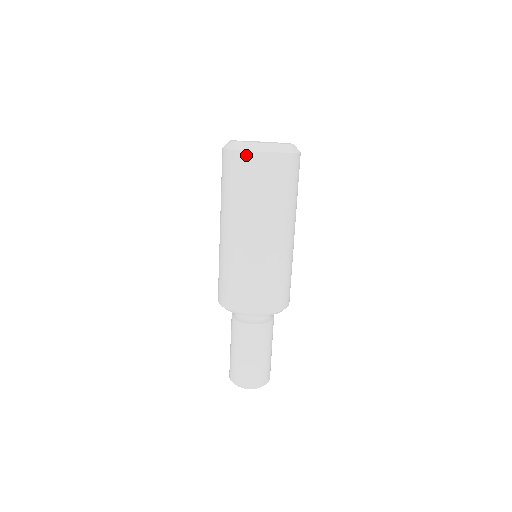
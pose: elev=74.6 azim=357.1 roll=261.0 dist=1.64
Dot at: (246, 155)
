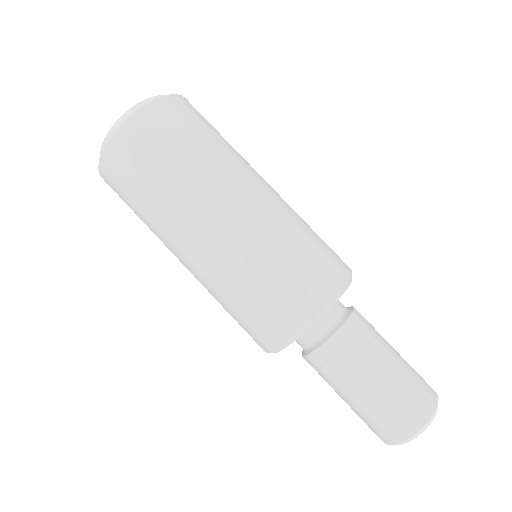
Dot at: (128, 127)
